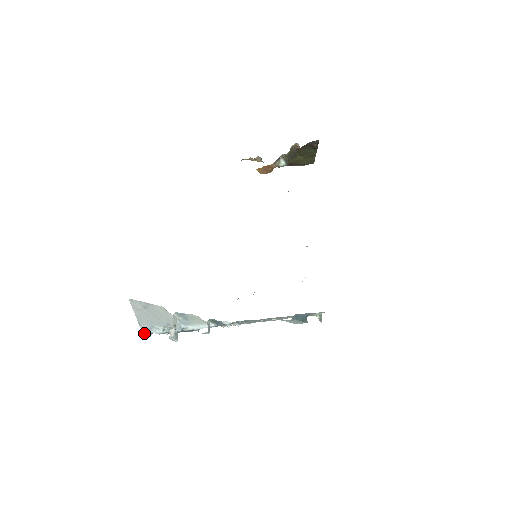
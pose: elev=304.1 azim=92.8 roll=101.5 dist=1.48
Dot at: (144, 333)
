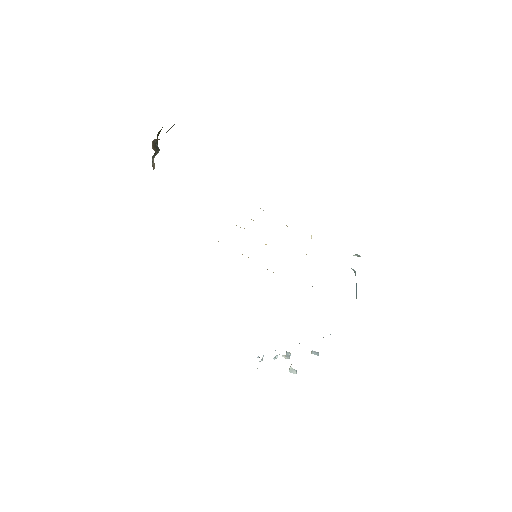
Dot at: occluded
